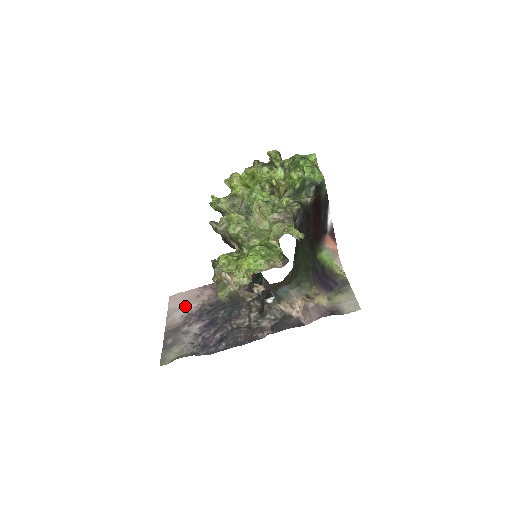
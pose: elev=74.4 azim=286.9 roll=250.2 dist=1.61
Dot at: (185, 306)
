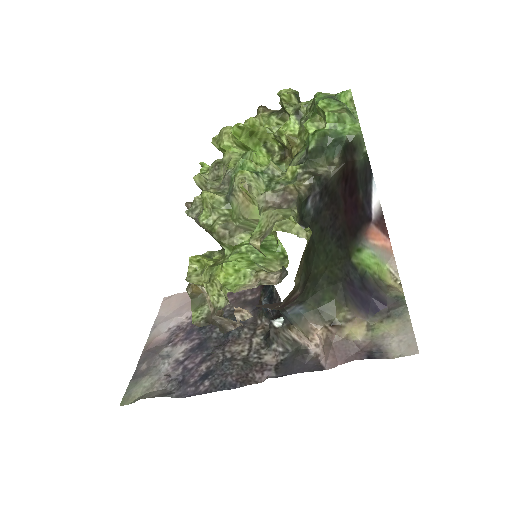
Dot at: (176, 315)
